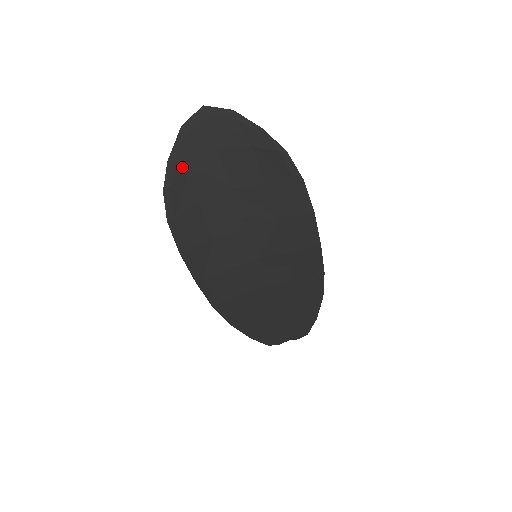
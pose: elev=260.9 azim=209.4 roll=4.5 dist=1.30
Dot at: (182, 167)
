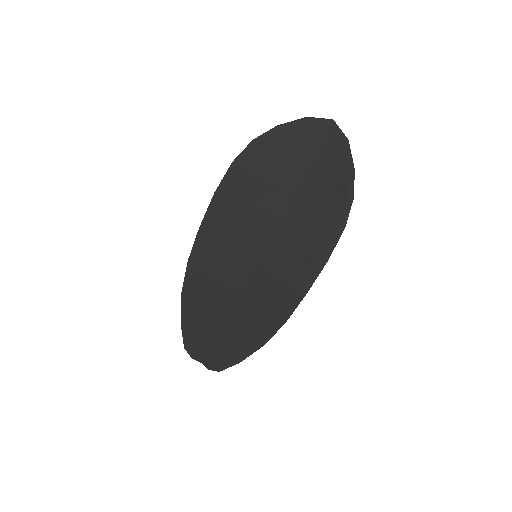
Dot at: (280, 139)
